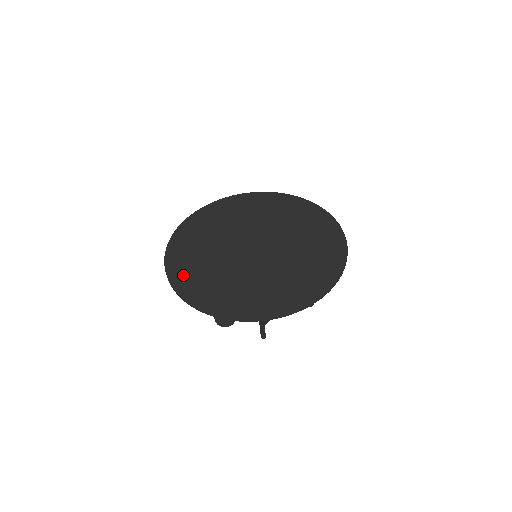
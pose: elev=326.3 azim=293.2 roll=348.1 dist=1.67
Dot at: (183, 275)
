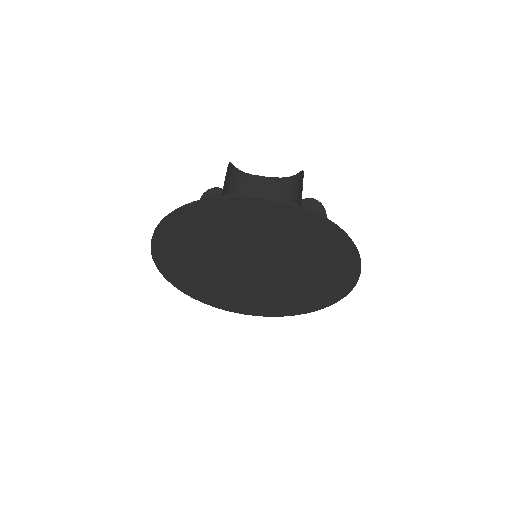
Dot at: (201, 294)
